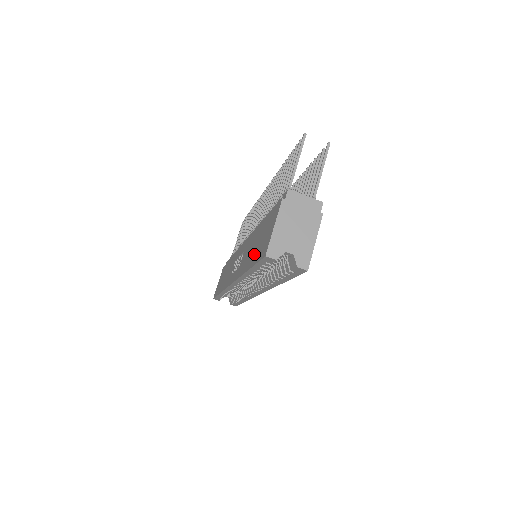
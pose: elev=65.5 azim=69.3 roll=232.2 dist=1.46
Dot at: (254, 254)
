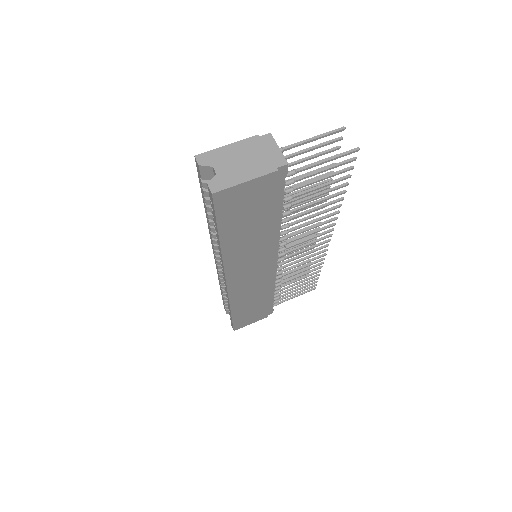
Dot at: occluded
